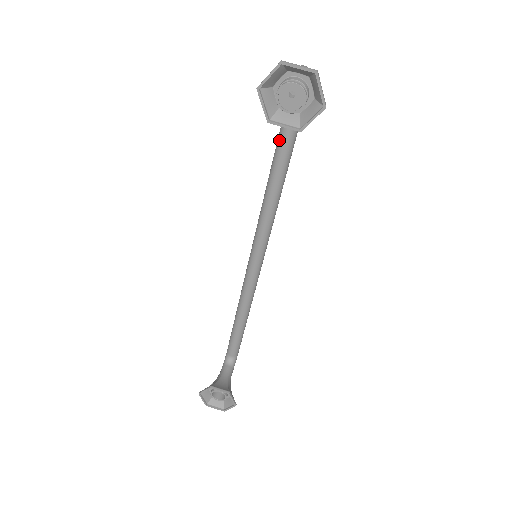
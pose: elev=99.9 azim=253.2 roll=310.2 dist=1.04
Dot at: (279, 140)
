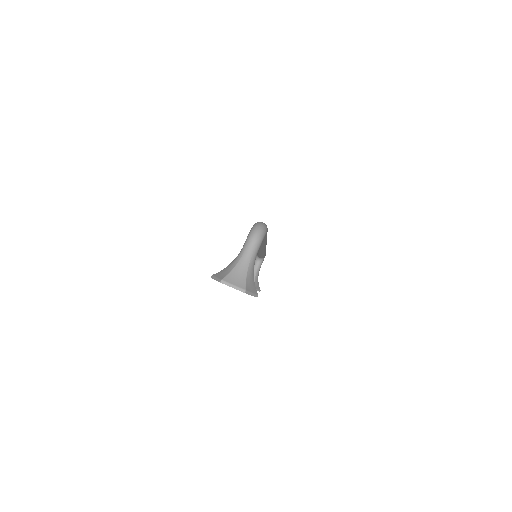
Dot at: occluded
